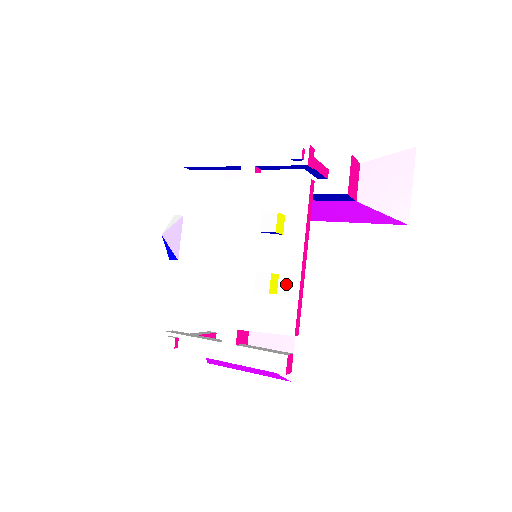
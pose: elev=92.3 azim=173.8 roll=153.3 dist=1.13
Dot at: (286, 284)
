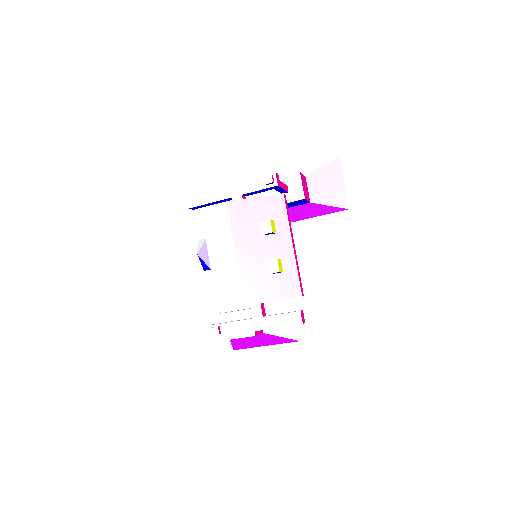
Dot at: (287, 264)
